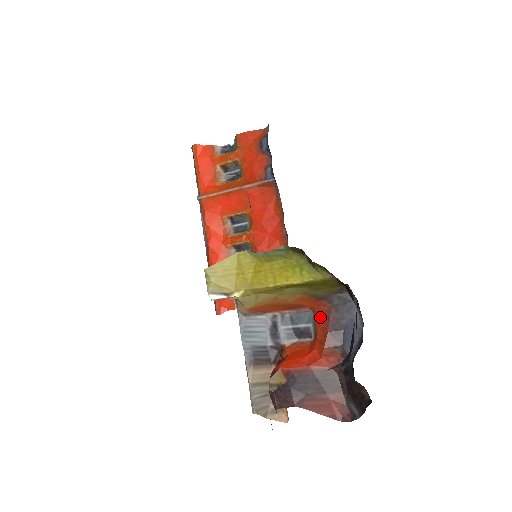
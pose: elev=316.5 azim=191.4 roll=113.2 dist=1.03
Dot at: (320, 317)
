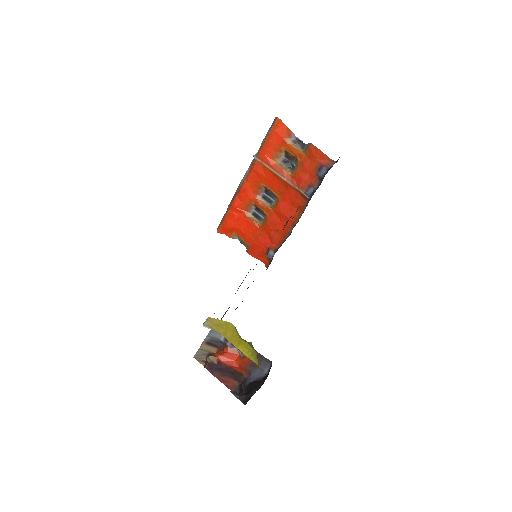
Dot at: occluded
